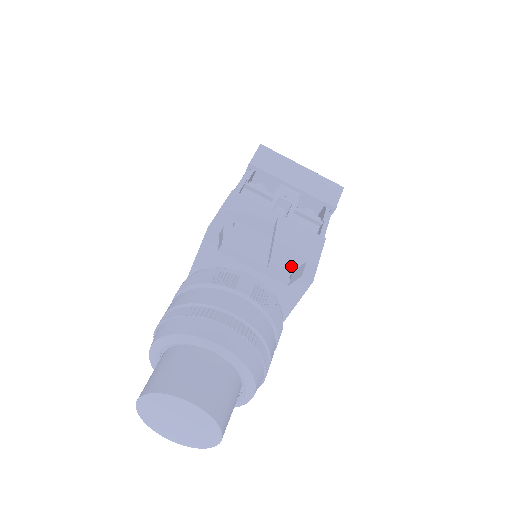
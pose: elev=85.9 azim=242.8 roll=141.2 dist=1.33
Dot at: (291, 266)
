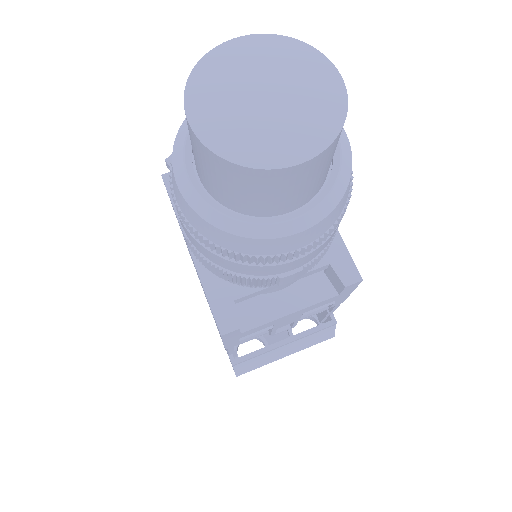
Dot at: occluded
